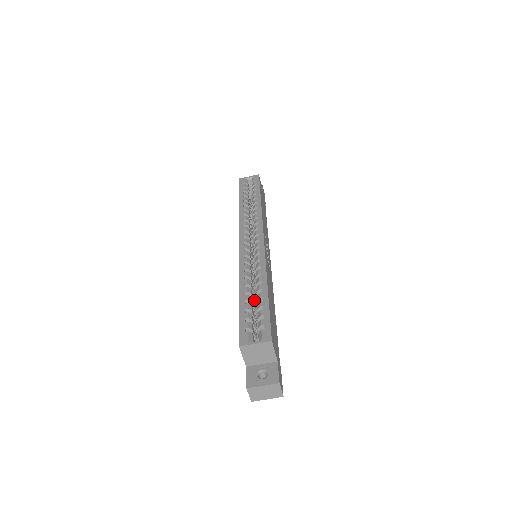
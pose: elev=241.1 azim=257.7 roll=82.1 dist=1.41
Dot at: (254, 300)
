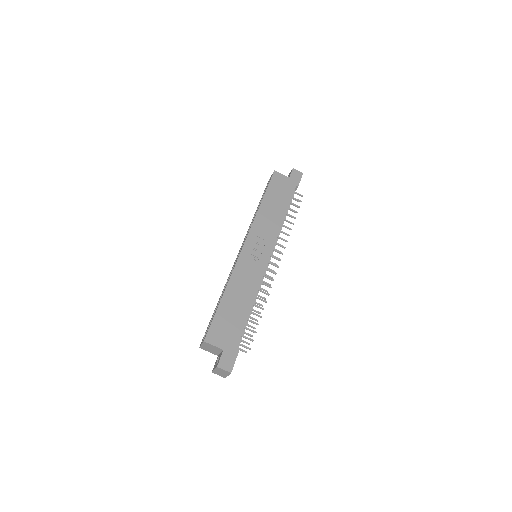
Dot at: occluded
